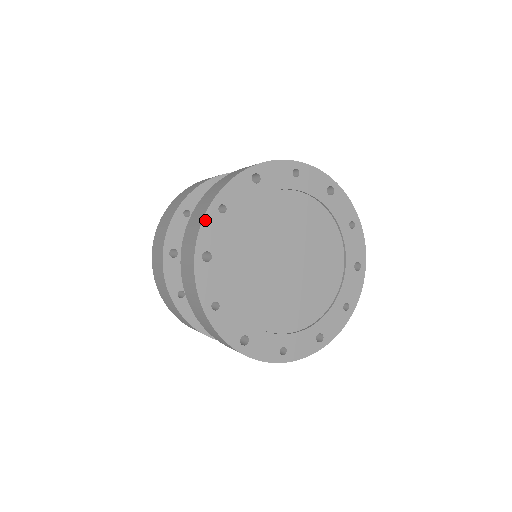
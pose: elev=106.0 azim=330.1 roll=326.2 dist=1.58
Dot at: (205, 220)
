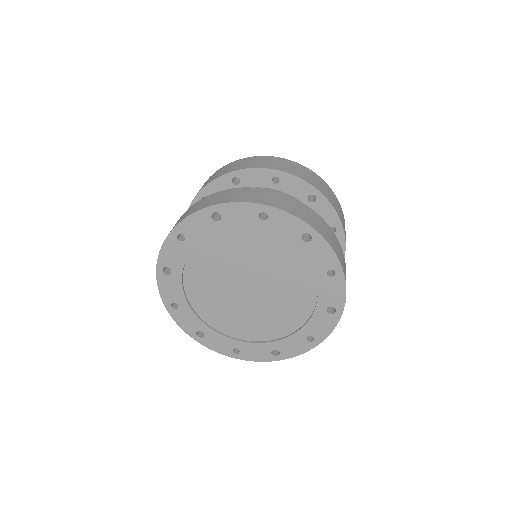
Dot at: (176, 320)
